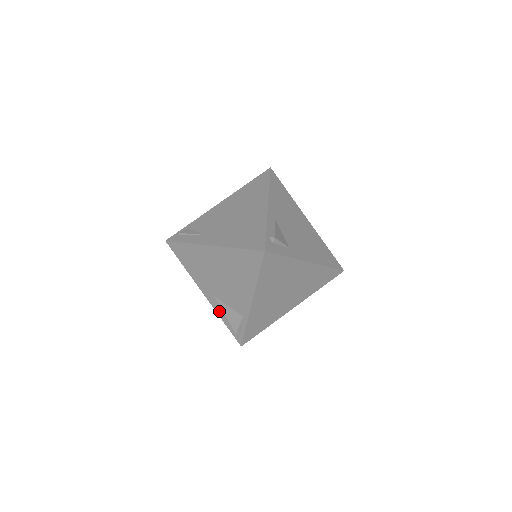
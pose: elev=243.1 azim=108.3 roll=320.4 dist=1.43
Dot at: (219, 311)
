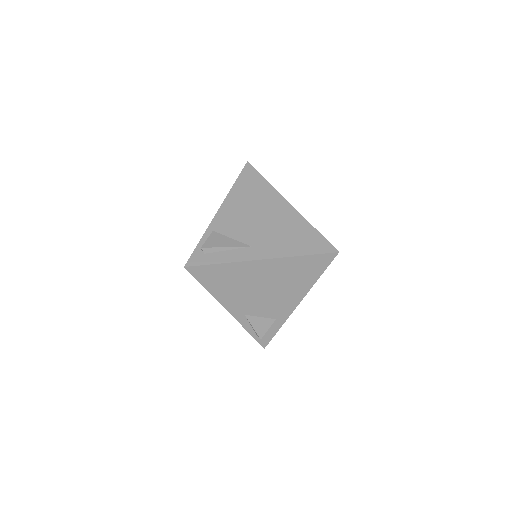
Dot at: occluded
